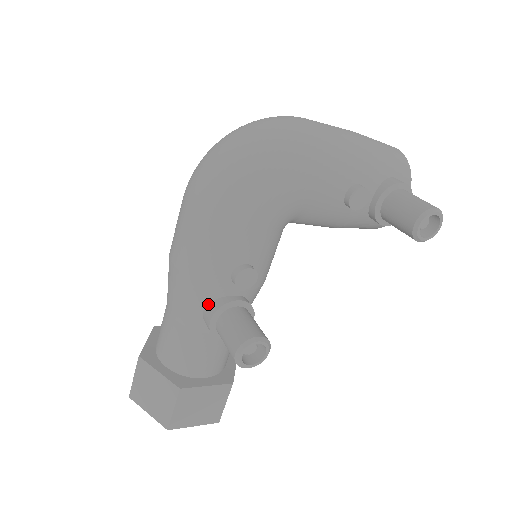
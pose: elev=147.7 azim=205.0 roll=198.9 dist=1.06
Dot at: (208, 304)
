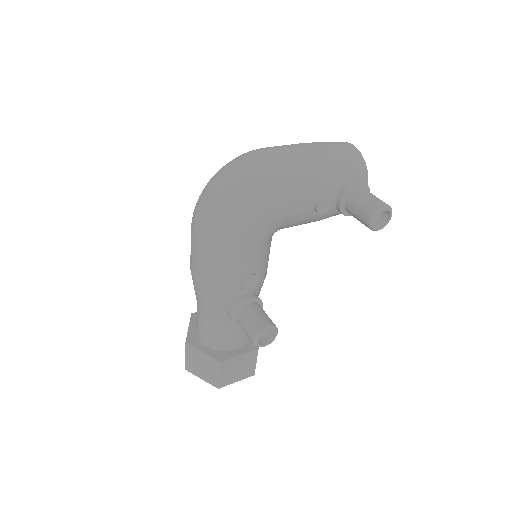
Dot at: (227, 304)
